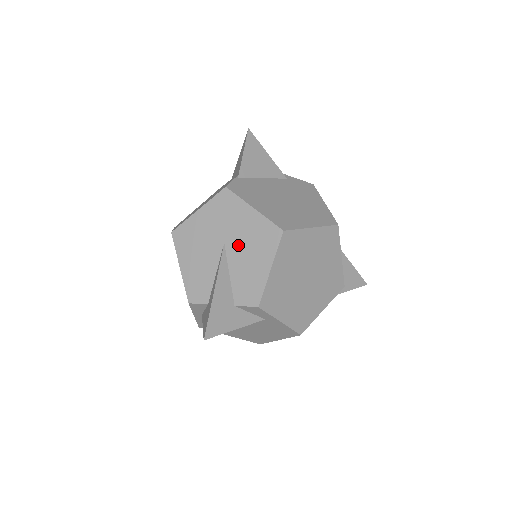
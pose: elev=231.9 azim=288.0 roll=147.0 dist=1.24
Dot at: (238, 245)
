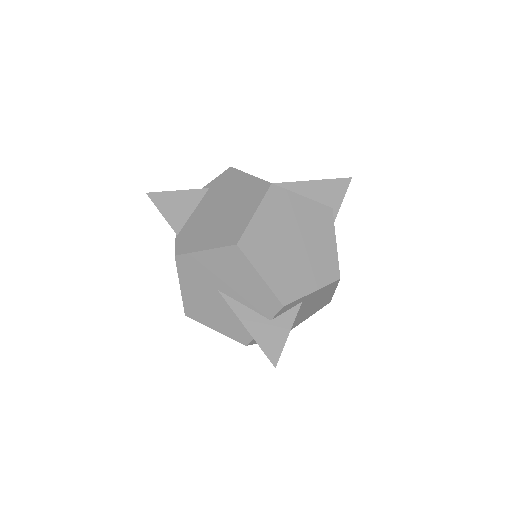
Dot at: (225, 283)
